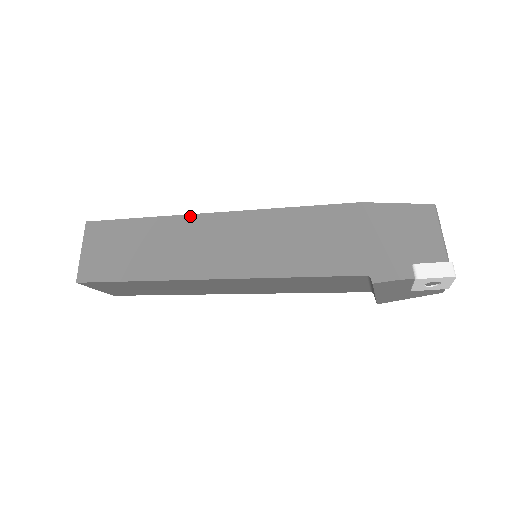
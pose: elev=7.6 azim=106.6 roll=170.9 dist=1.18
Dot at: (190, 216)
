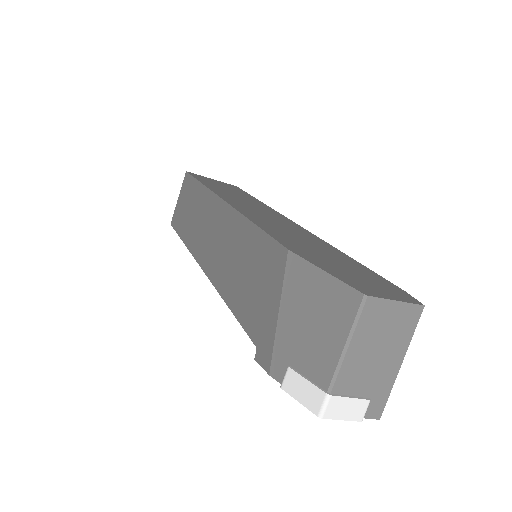
Dot at: (214, 195)
